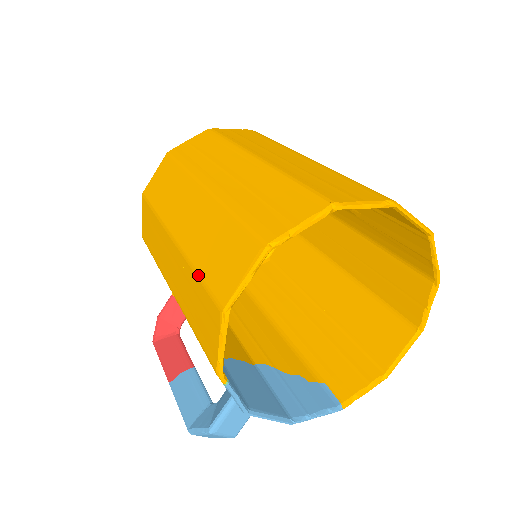
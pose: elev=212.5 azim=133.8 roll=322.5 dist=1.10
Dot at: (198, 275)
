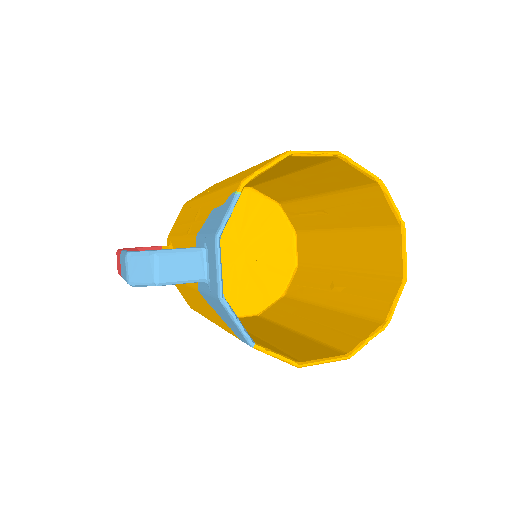
Dot at: occluded
